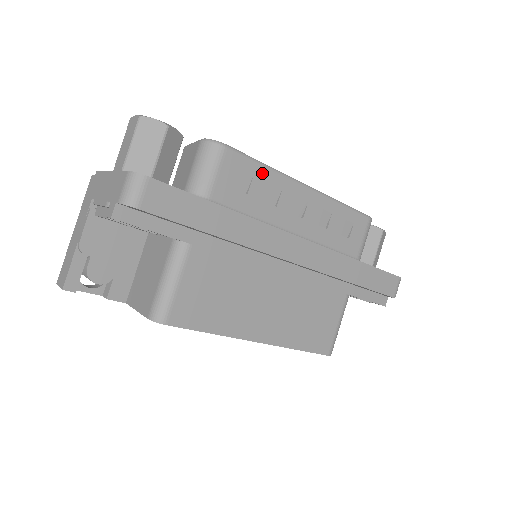
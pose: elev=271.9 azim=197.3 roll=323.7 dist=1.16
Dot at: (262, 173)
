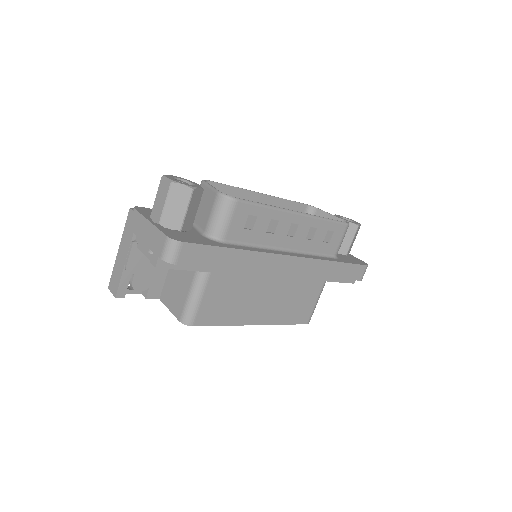
Dot at: (264, 212)
